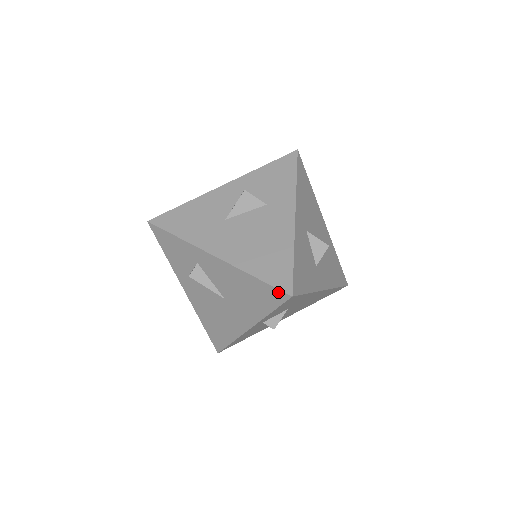
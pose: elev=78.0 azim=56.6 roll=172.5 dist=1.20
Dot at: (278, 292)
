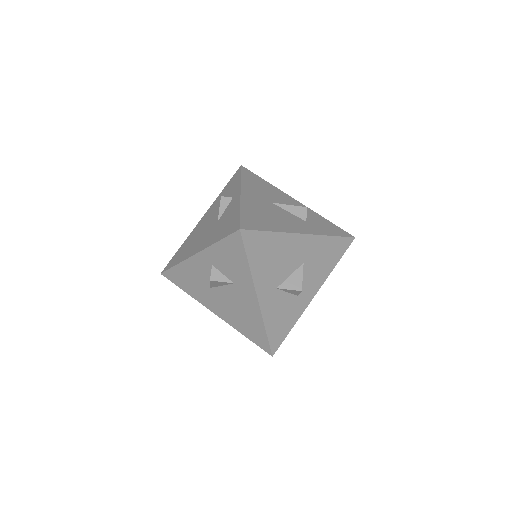
Dot at: (264, 348)
